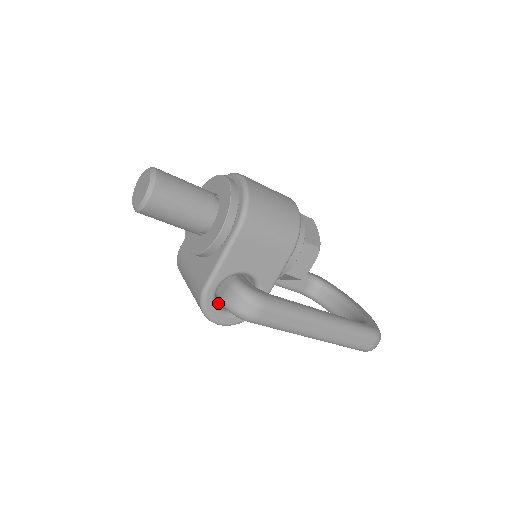
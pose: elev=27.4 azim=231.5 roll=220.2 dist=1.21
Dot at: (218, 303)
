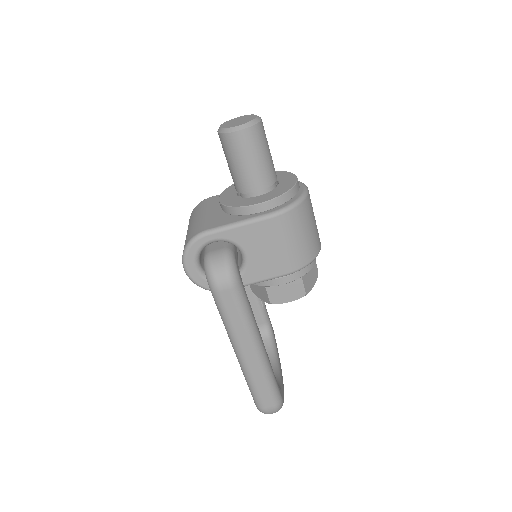
Dot at: (200, 255)
